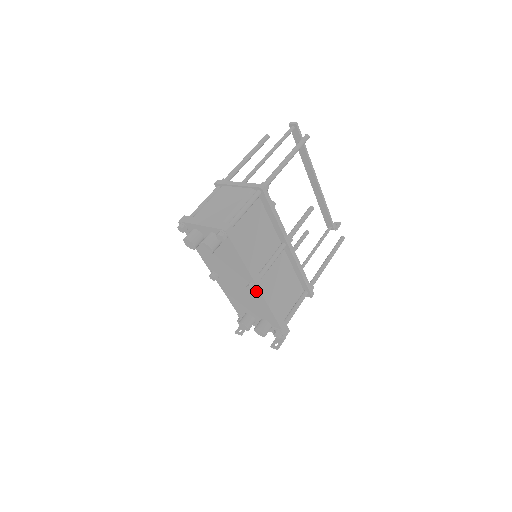
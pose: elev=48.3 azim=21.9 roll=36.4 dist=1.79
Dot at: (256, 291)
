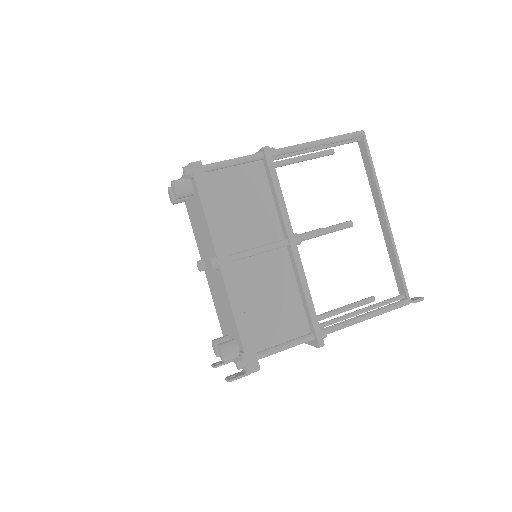
Dot at: (220, 274)
